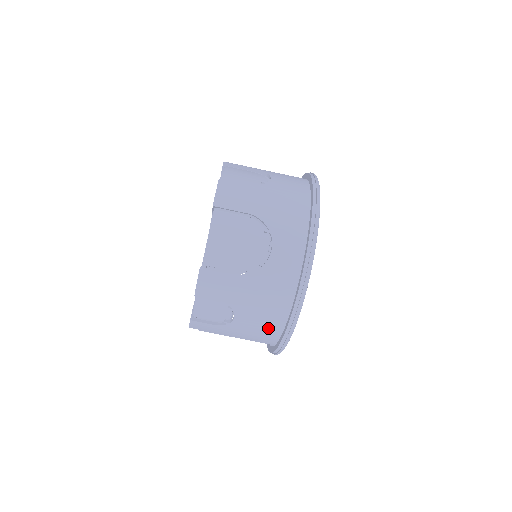
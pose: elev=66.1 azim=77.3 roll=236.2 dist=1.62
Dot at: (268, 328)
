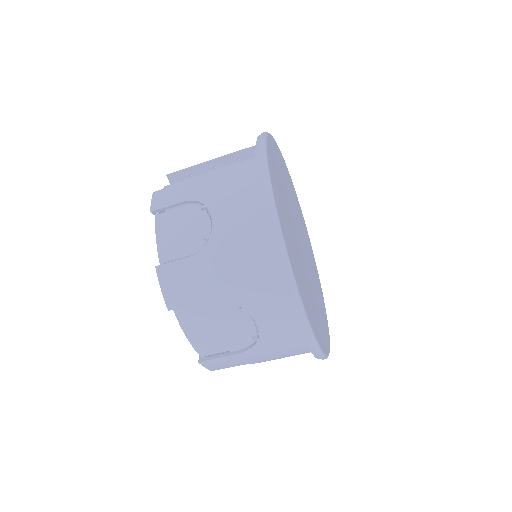
Dot at: occluded
